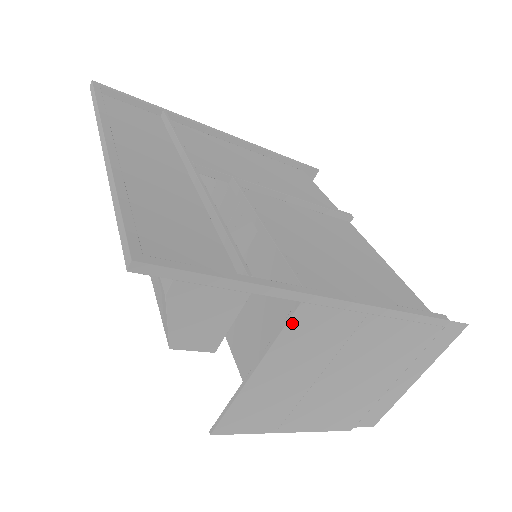
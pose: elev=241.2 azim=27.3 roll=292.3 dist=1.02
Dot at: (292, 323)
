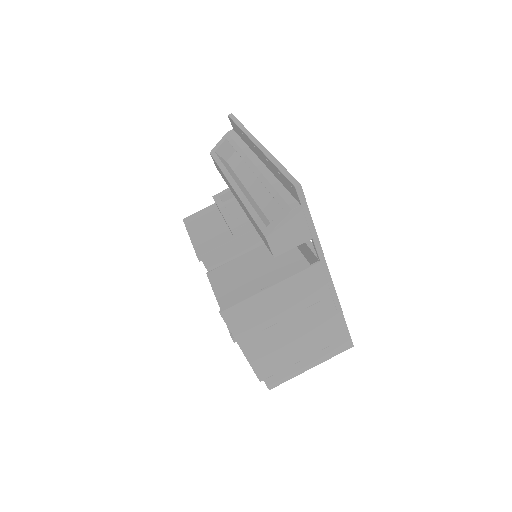
Dot at: (308, 270)
